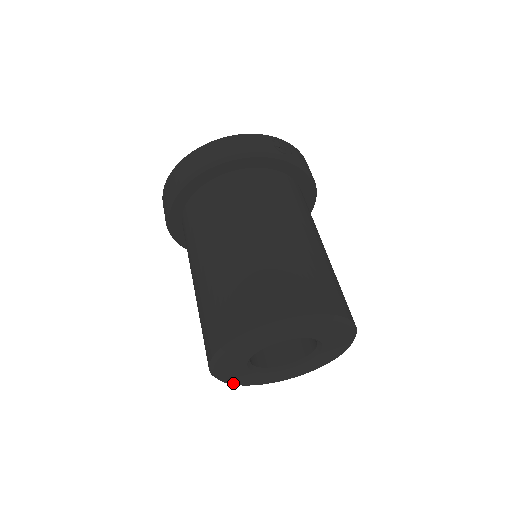
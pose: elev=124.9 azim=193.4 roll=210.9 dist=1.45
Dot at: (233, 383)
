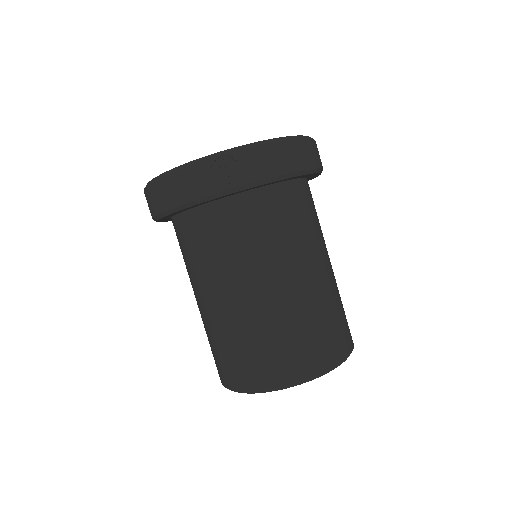
Dot at: occluded
